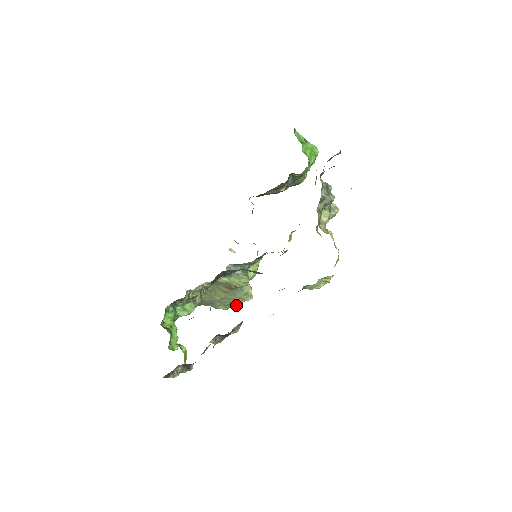
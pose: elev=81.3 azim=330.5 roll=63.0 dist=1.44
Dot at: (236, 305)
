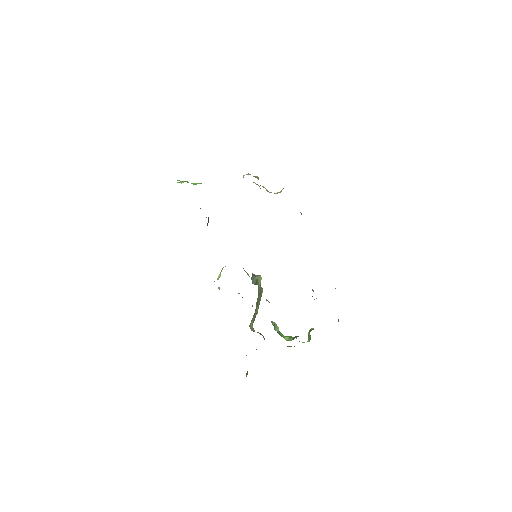
Dot at: occluded
